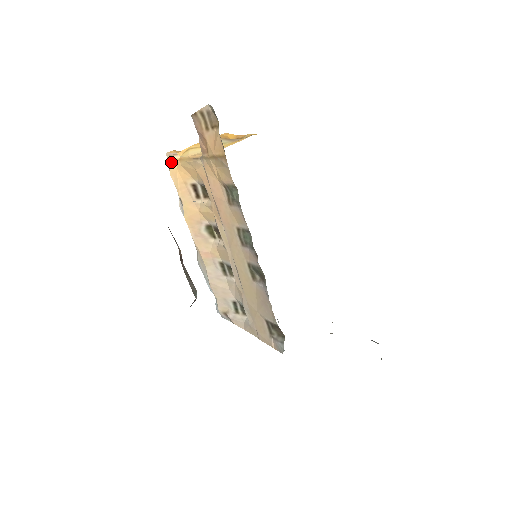
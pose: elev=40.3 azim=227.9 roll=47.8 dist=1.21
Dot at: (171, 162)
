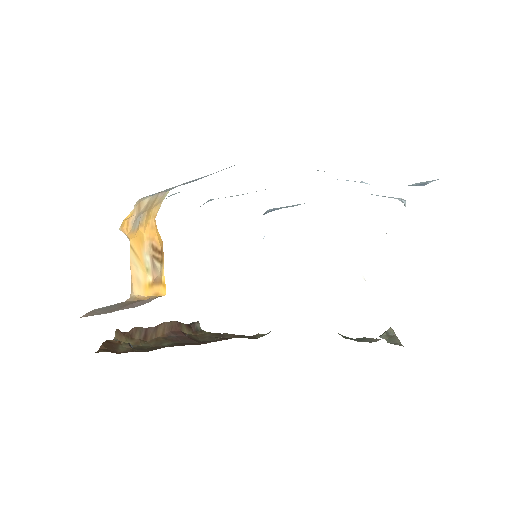
Dot at: occluded
